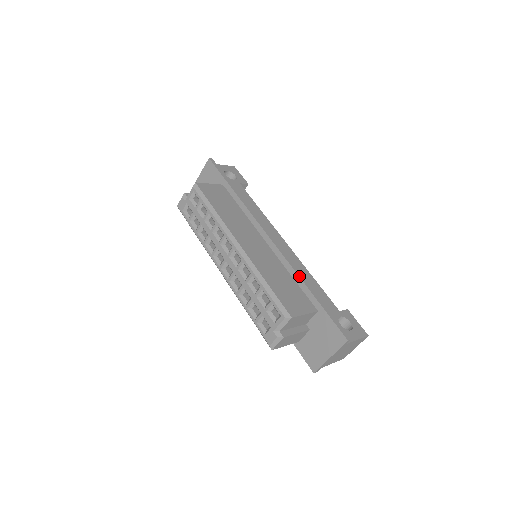
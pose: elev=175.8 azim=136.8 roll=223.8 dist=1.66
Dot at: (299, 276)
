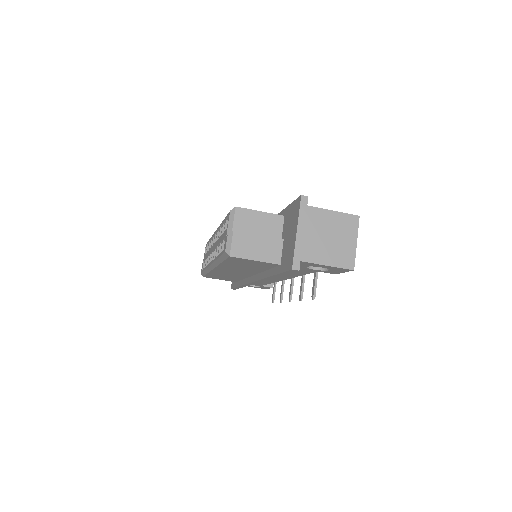
Dot at: occluded
